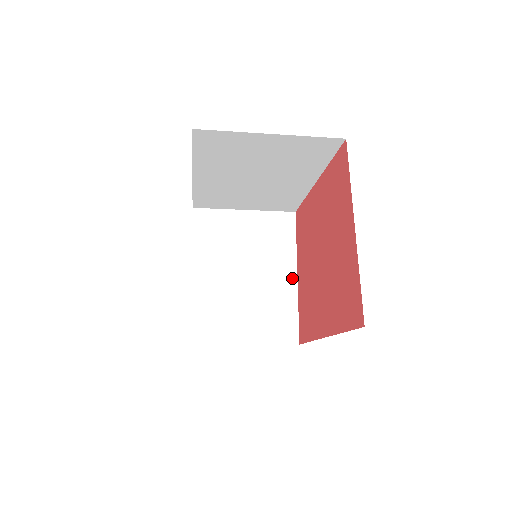
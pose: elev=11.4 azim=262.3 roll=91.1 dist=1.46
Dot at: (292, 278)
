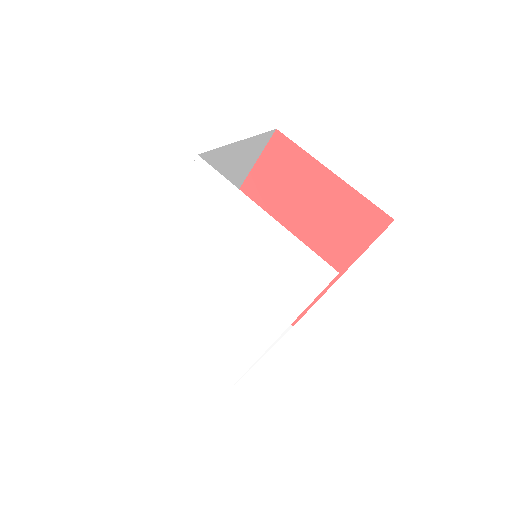
Dot at: occluded
